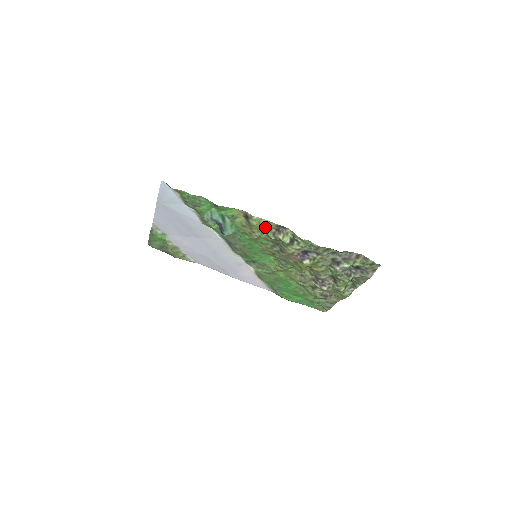
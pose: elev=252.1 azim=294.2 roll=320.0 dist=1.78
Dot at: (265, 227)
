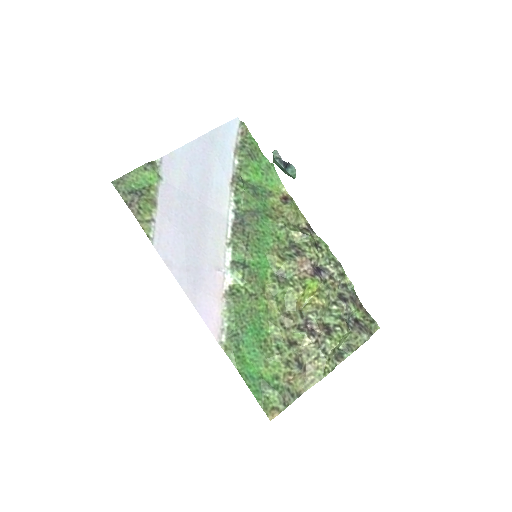
Dot at: (296, 219)
